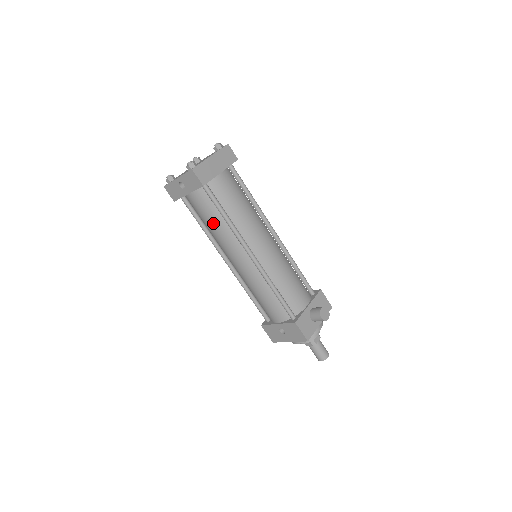
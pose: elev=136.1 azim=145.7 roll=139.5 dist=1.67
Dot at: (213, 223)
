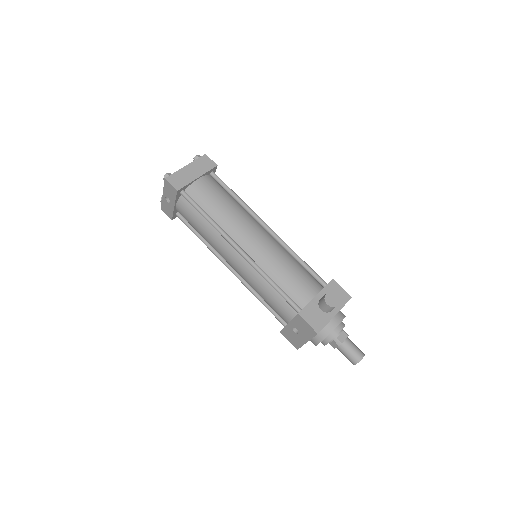
Dot at: (201, 228)
